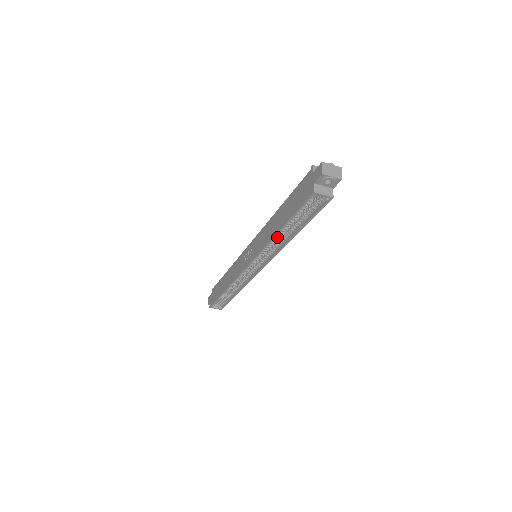
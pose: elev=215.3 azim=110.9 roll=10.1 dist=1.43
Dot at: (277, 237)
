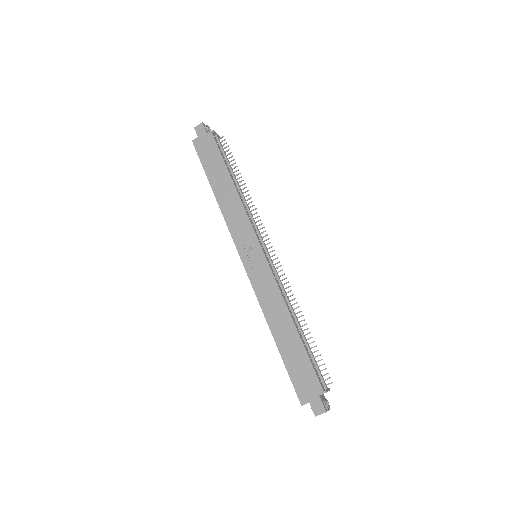
Dot at: (271, 322)
